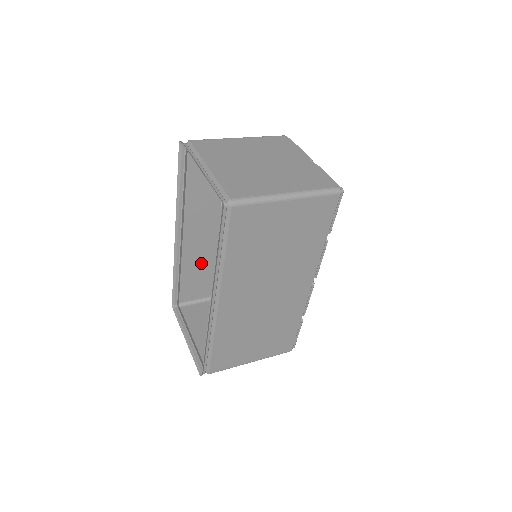
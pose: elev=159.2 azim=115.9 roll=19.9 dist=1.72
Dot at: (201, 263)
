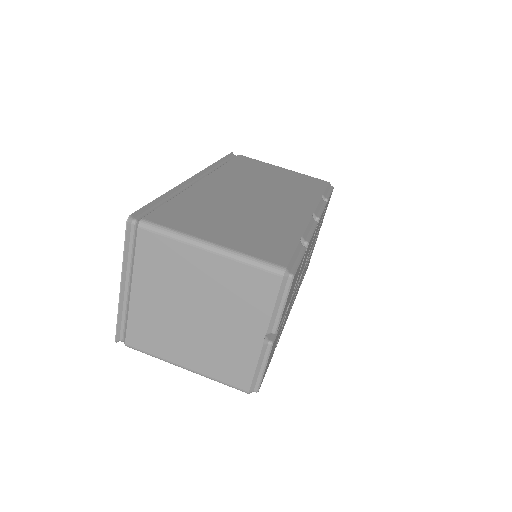
Dot at: (244, 174)
